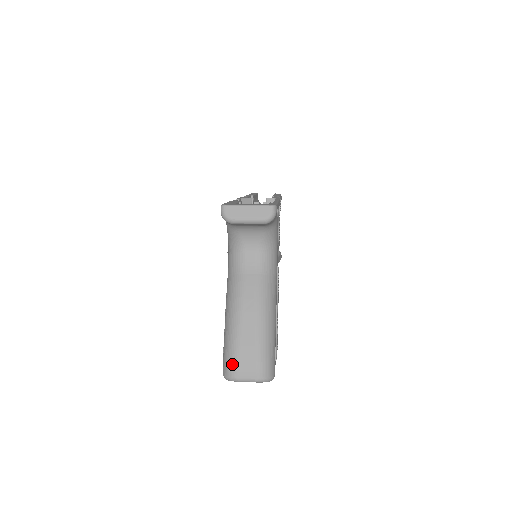
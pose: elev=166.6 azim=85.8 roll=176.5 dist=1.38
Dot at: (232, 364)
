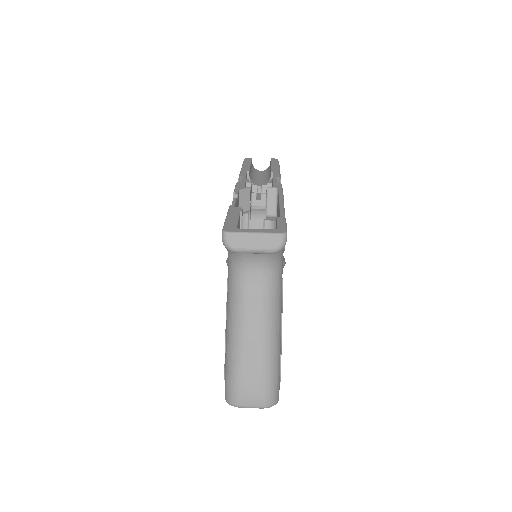
Dot at: (235, 392)
